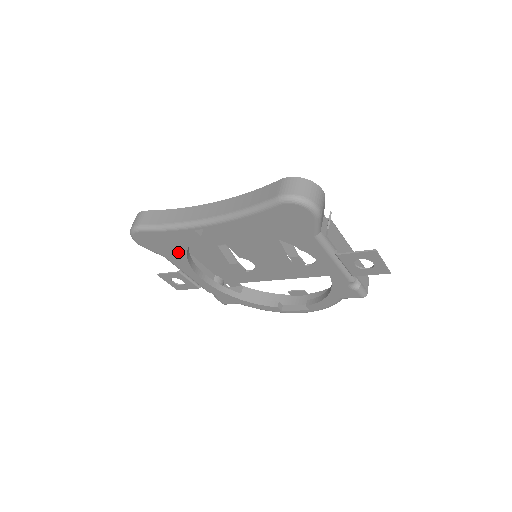
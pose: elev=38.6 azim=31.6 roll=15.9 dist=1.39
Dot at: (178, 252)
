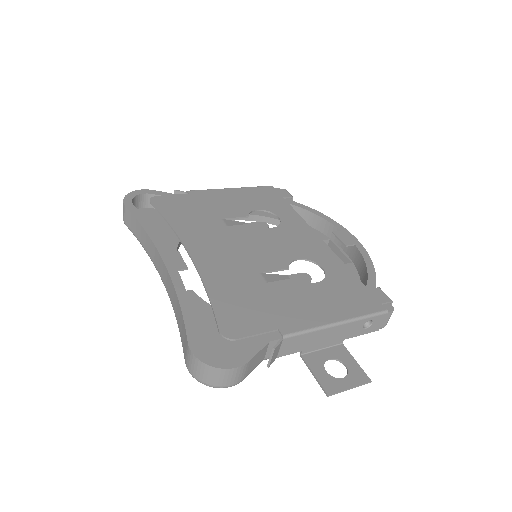
Dot at: occluded
